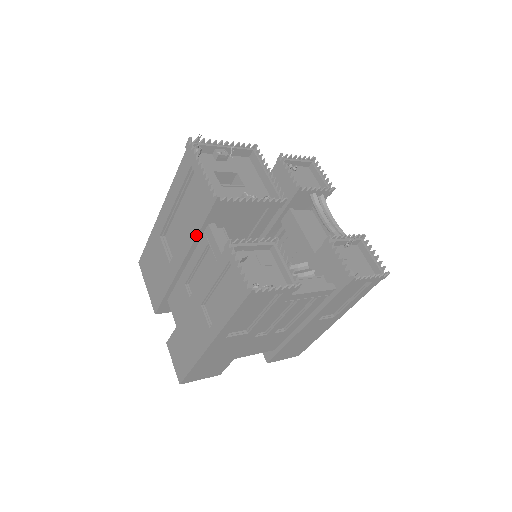
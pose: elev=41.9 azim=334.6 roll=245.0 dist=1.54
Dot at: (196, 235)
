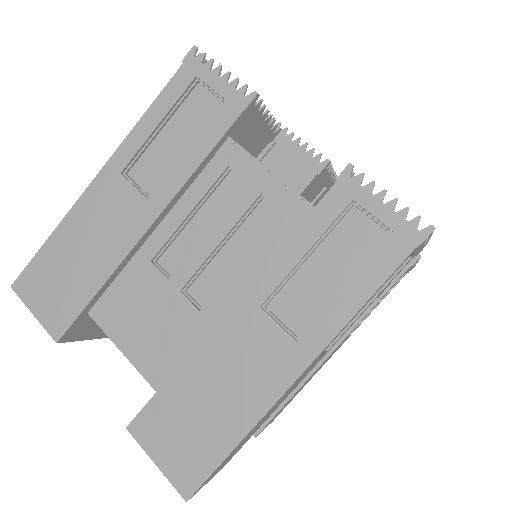
Dot at: occluded
